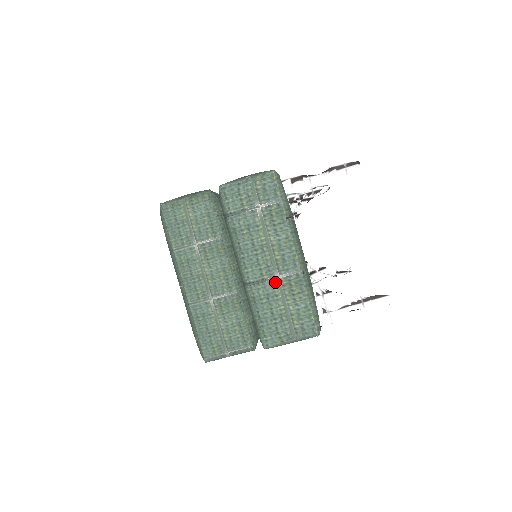
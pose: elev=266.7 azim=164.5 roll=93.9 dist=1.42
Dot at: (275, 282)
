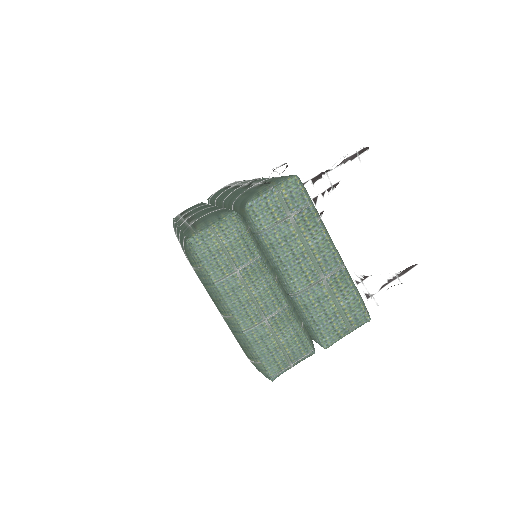
Dot at: (322, 284)
